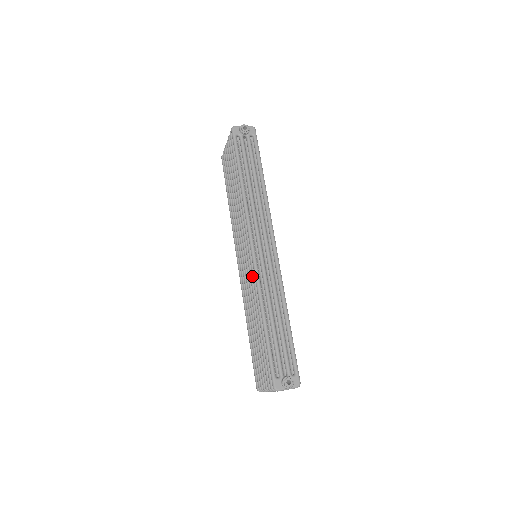
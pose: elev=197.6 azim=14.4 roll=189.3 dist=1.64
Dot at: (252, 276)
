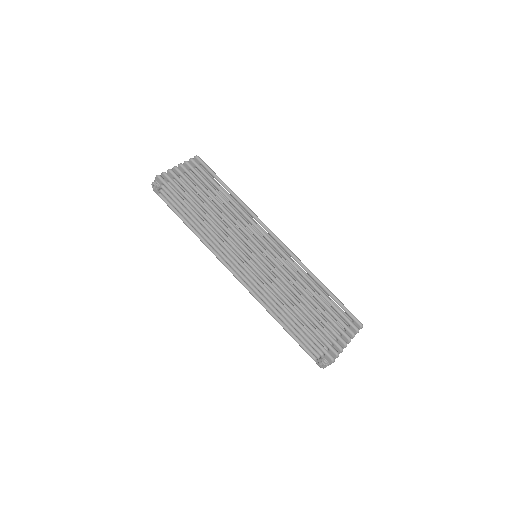
Dot at: occluded
